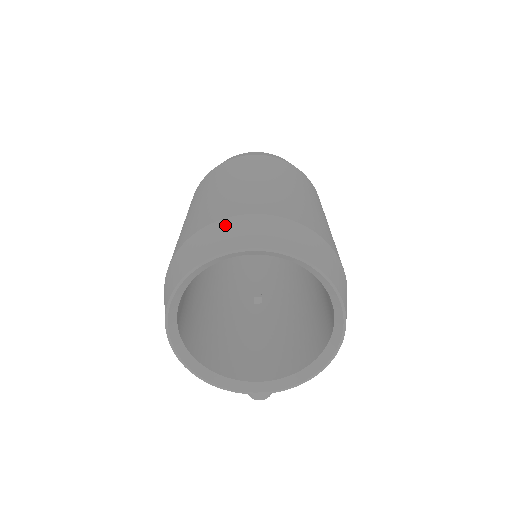
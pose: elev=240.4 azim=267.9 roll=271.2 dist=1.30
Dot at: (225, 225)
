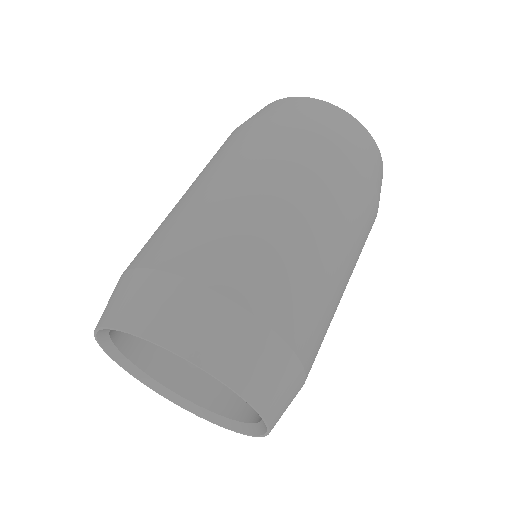
Dot at: (198, 300)
